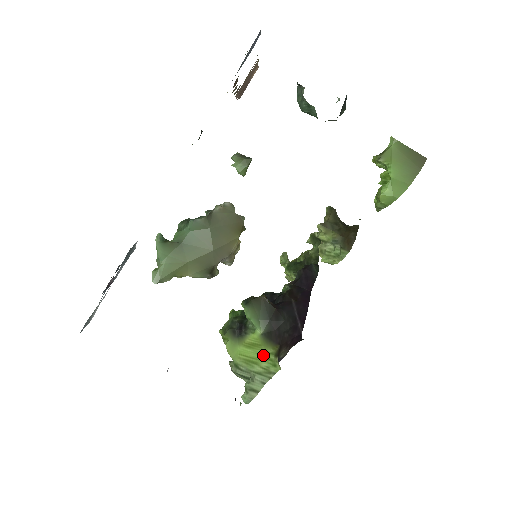
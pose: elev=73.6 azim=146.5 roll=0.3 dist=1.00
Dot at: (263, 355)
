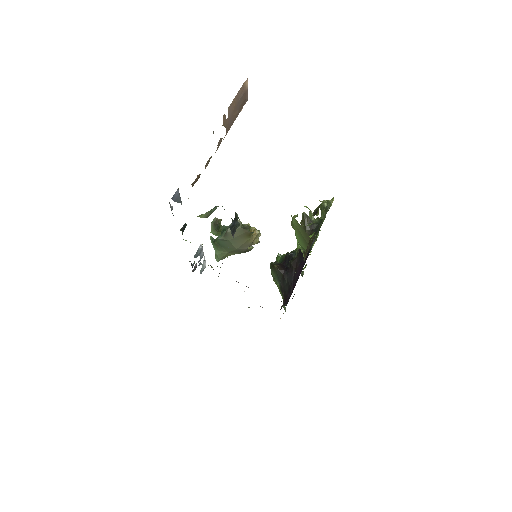
Dot at: occluded
